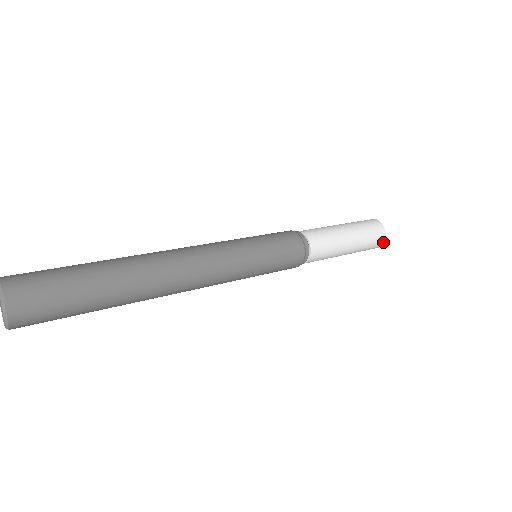
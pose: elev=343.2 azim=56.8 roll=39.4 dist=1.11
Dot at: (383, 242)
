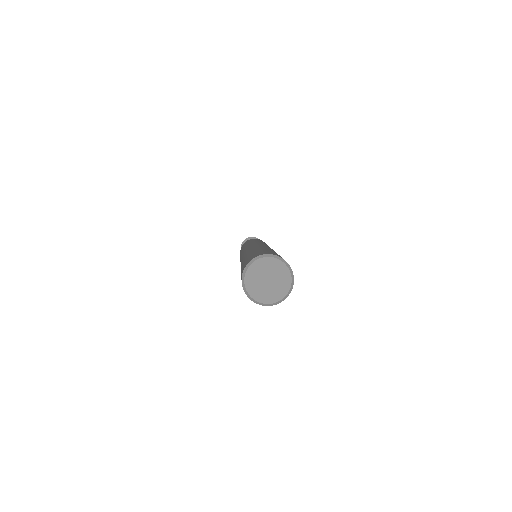
Dot at: occluded
